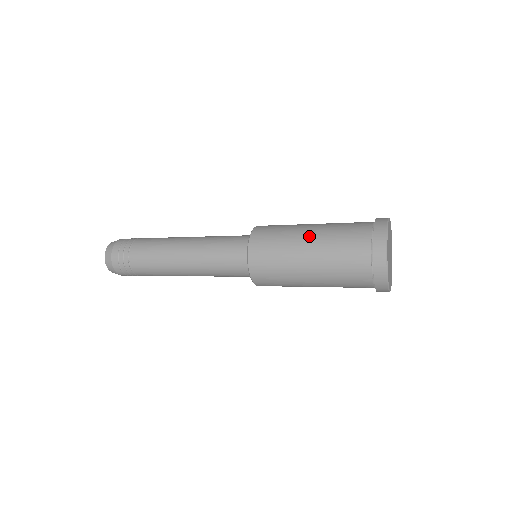
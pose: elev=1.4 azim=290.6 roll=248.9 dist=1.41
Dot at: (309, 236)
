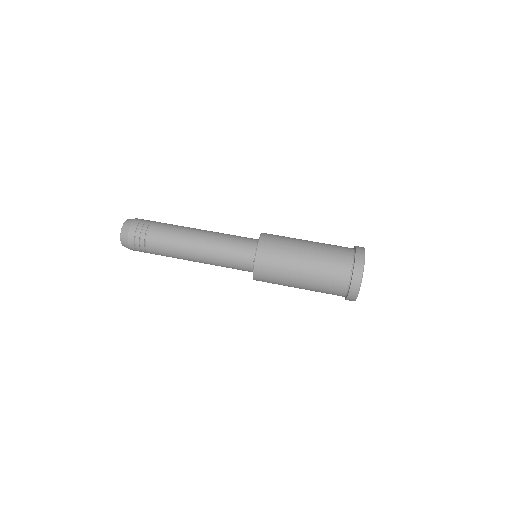
Dot at: (306, 254)
